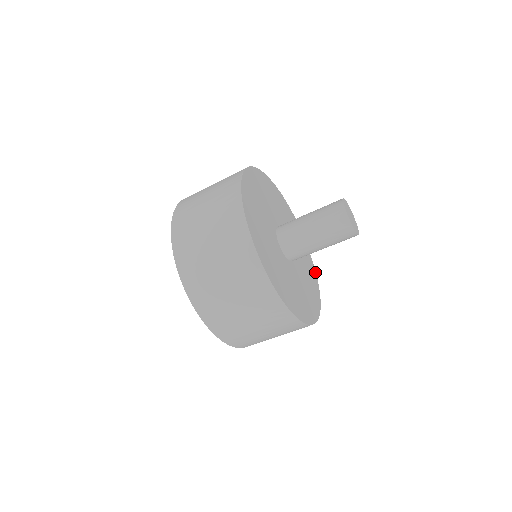
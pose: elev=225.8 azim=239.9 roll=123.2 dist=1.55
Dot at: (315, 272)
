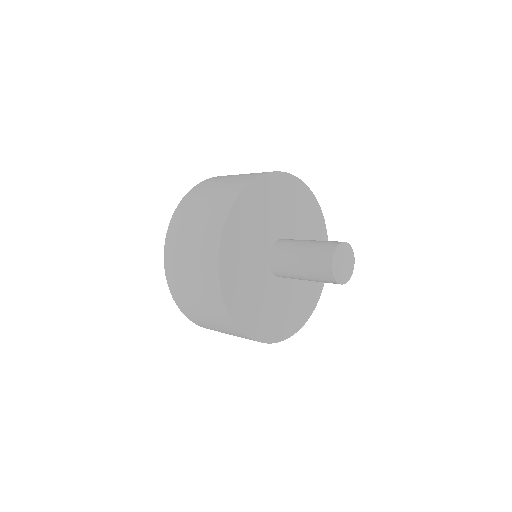
Dot at: (325, 227)
